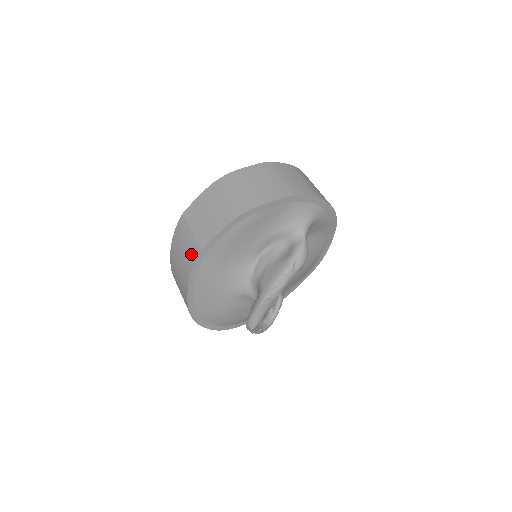
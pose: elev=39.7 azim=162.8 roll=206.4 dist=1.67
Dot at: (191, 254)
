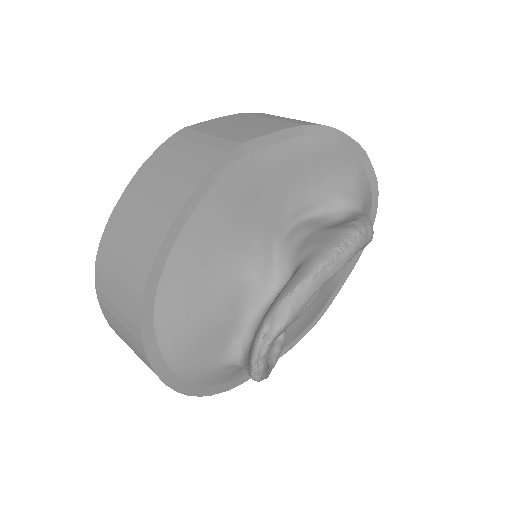
Dot at: (210, 152)
